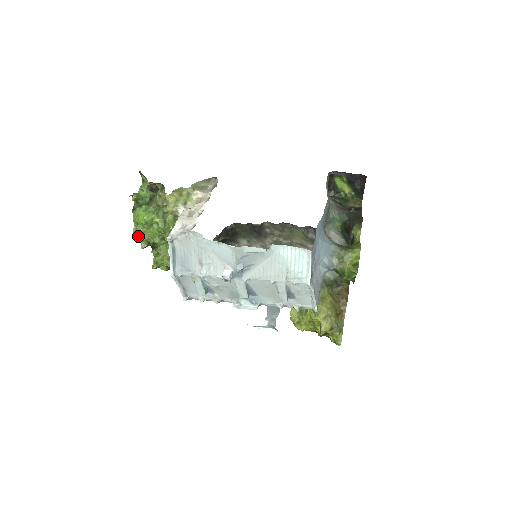
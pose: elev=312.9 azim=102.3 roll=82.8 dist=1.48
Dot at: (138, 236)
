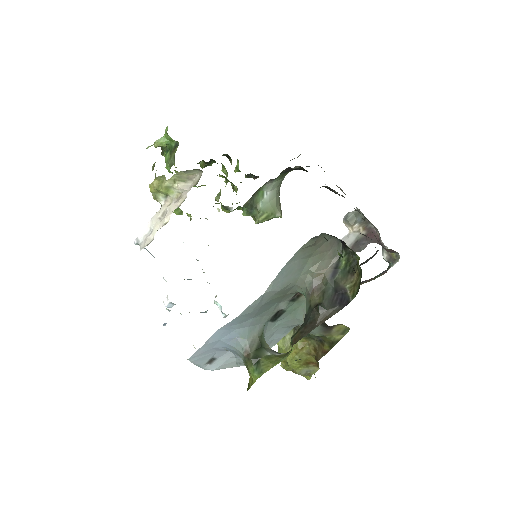
Dot at: occluded
